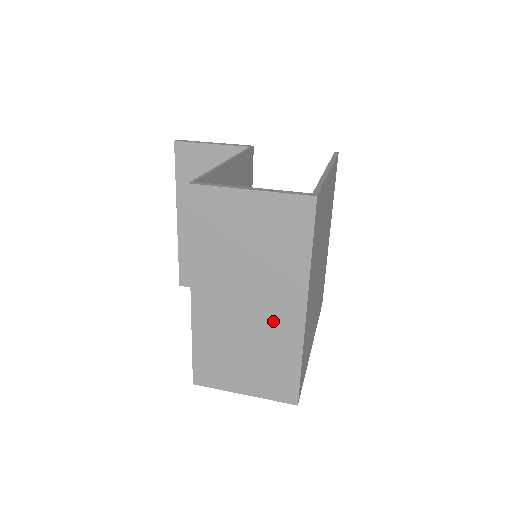
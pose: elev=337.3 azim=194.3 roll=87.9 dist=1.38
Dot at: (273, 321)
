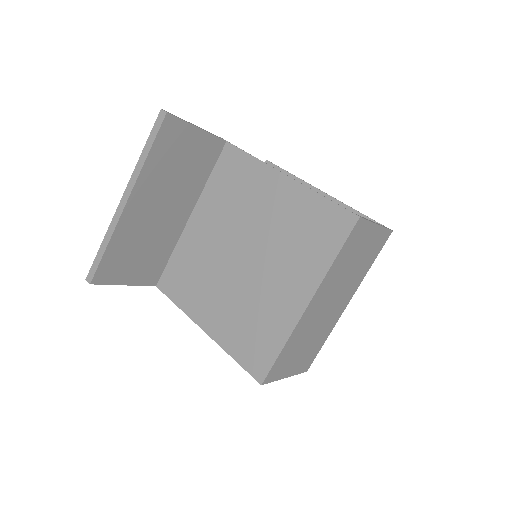
Dot at: (332, 315)
